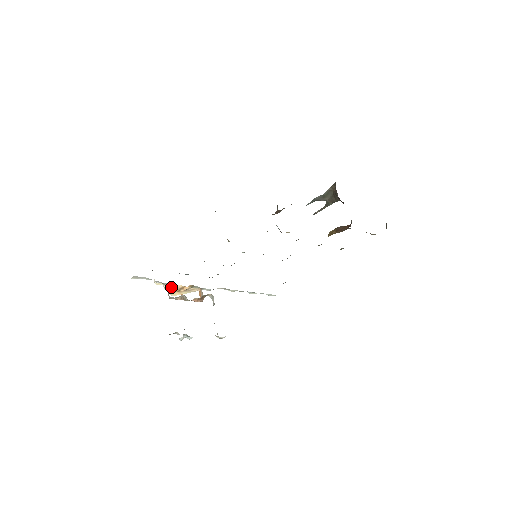
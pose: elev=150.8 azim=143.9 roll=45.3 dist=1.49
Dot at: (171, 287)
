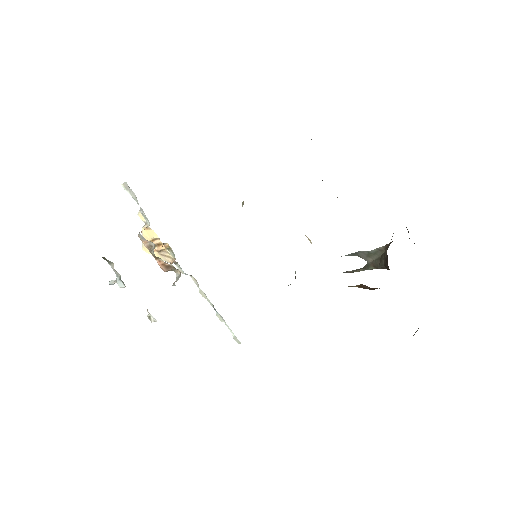
Dot at: (149, 233)
